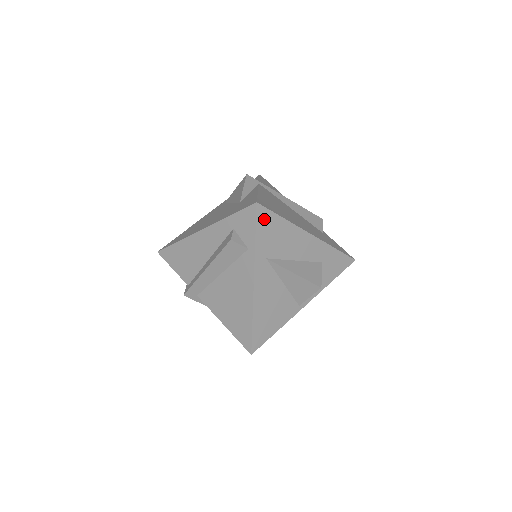
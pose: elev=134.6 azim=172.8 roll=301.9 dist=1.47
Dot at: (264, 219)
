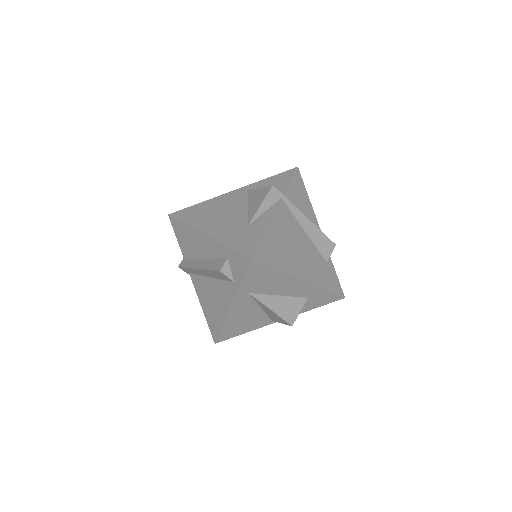
Dot at: (255, 269)
